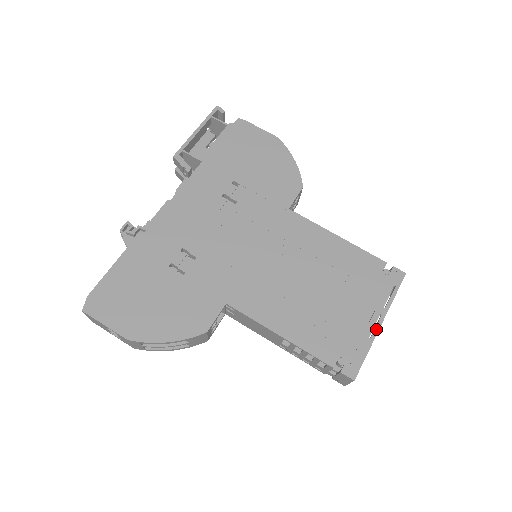
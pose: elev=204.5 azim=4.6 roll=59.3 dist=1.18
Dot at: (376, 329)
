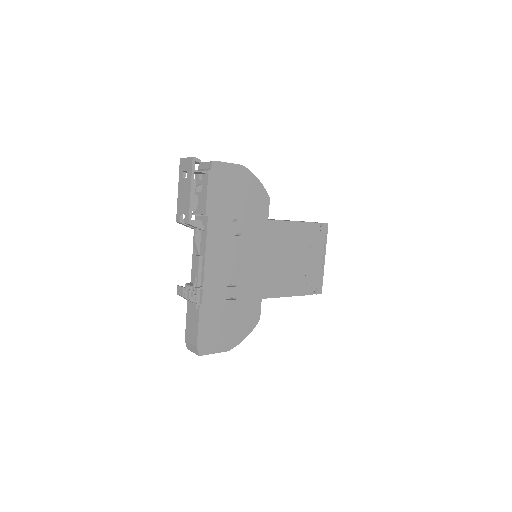
Dot at: (324, 264)
